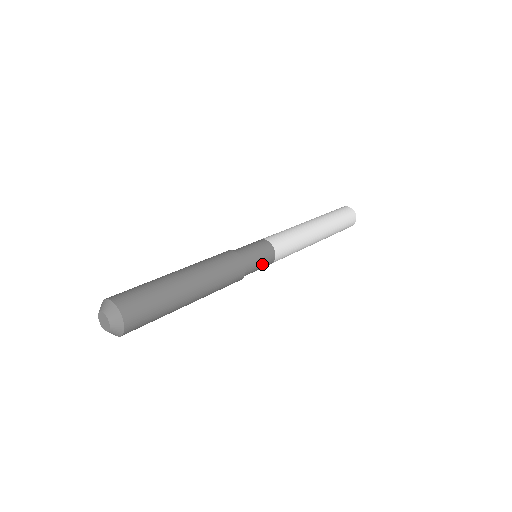
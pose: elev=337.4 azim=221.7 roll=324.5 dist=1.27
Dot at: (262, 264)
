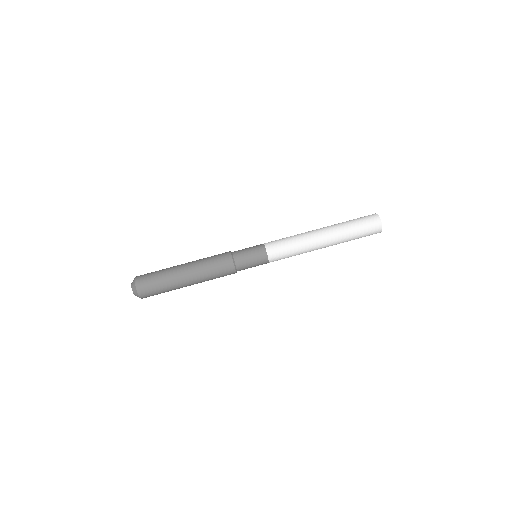
Dot at: (255, 266)
